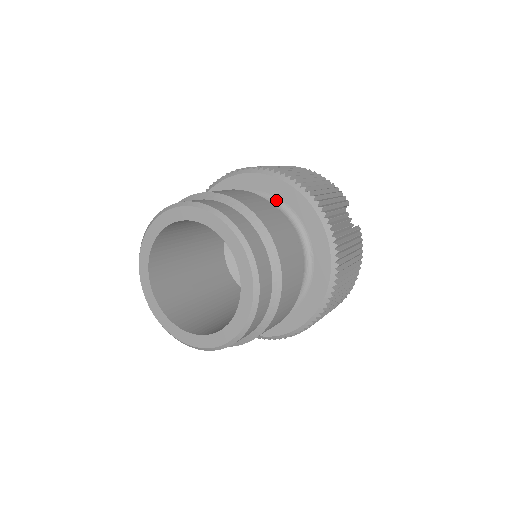
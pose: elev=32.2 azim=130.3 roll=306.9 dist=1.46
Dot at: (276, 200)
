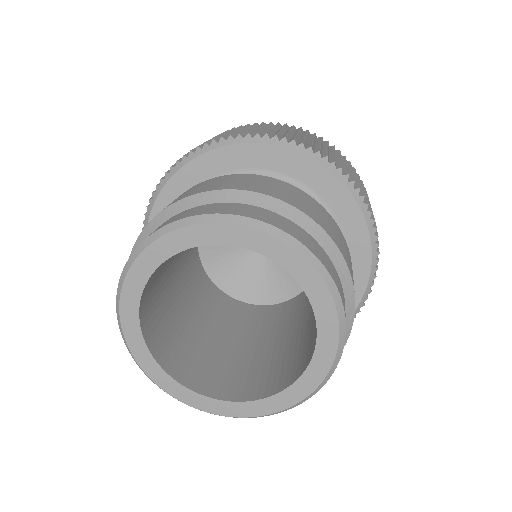
Dot at: (324, 206)
